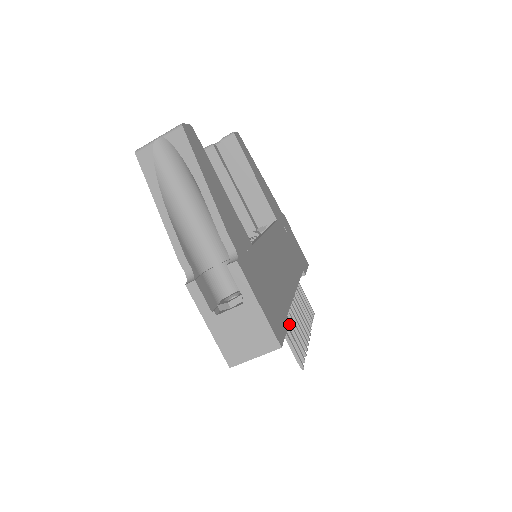
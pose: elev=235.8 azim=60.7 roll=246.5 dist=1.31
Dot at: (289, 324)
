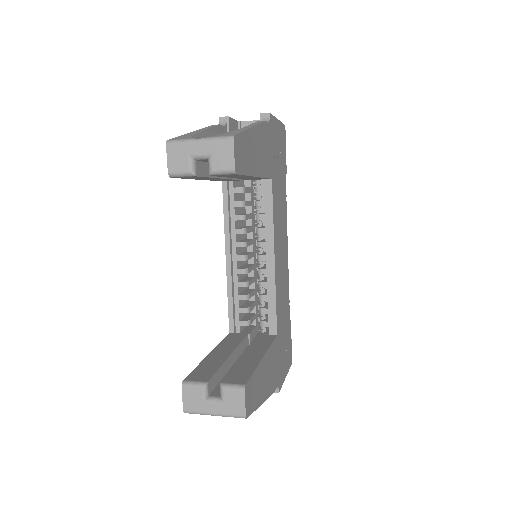
Dot at: occluded
